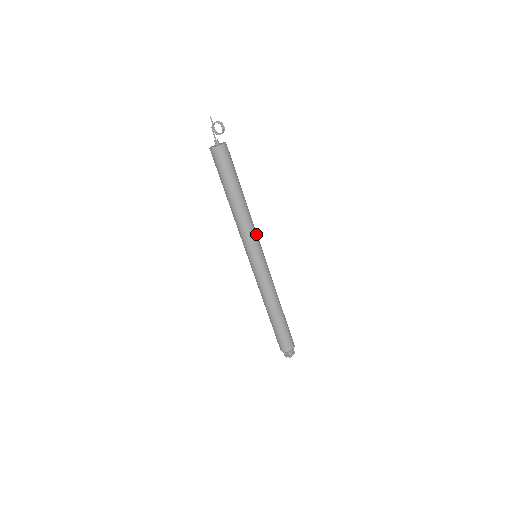
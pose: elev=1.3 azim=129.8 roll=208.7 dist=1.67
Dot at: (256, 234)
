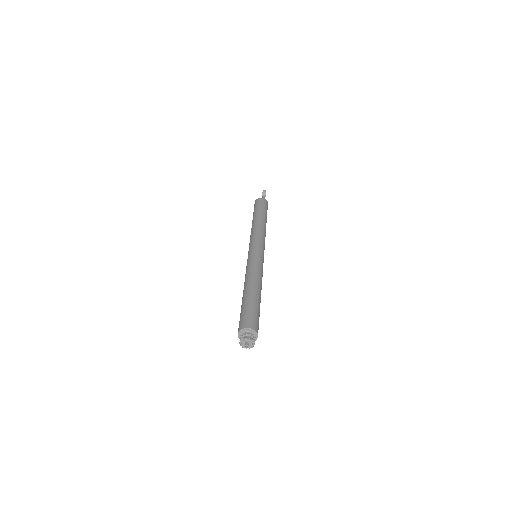
Dot at: (260, 238)
